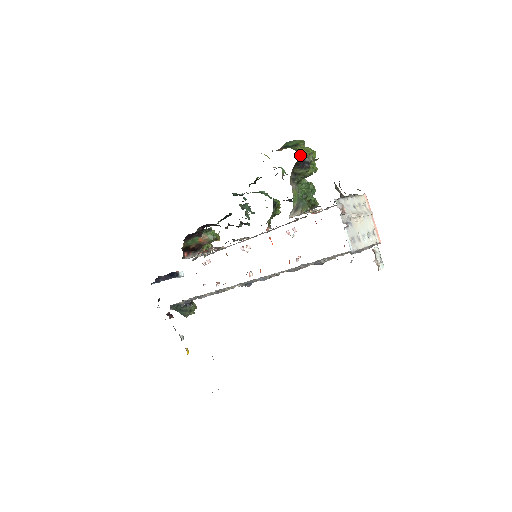
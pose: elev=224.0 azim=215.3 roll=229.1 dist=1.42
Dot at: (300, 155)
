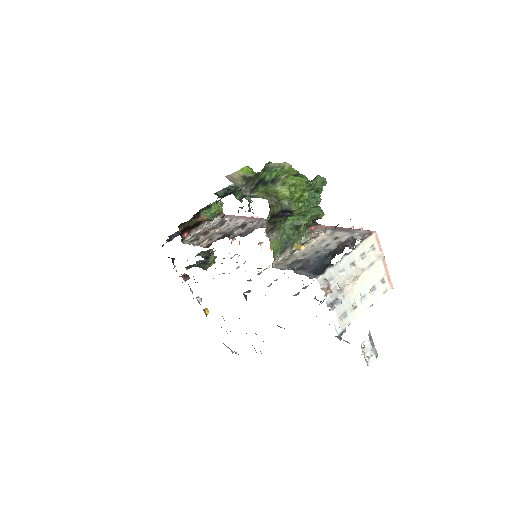
Dot at: (277, 203)
